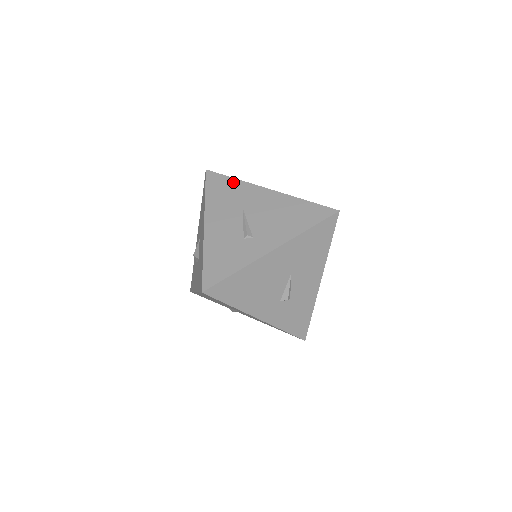
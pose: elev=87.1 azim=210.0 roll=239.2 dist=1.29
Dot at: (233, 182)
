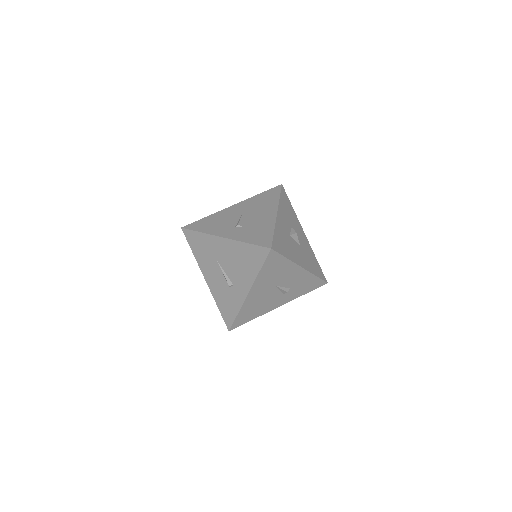
Dot at: (200, 236)
